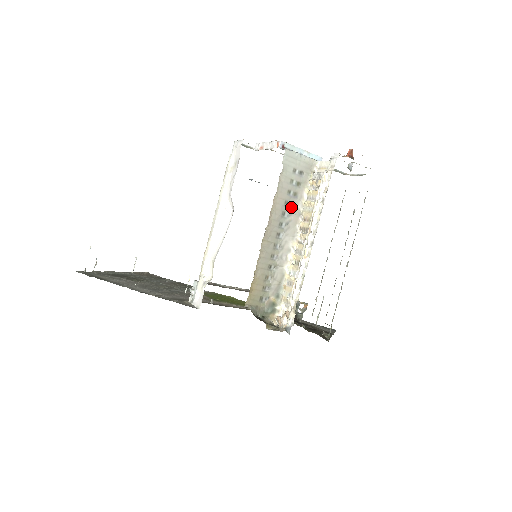
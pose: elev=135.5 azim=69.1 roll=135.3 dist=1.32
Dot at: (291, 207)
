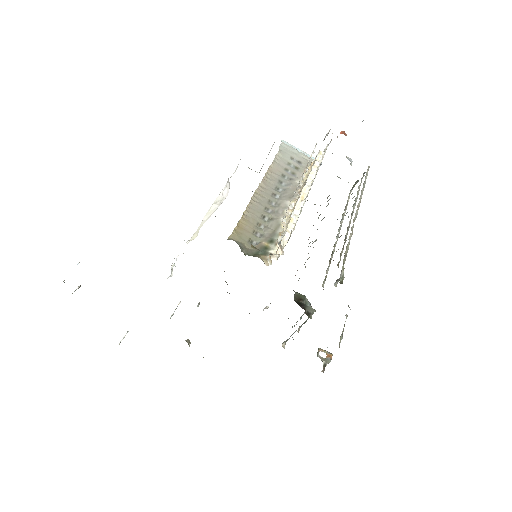
Dot at: (289, 180)
